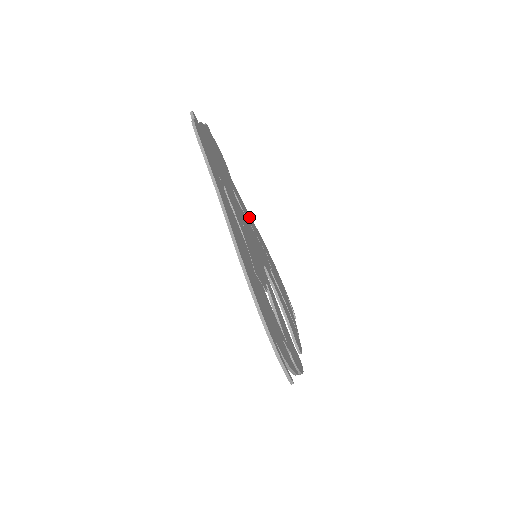
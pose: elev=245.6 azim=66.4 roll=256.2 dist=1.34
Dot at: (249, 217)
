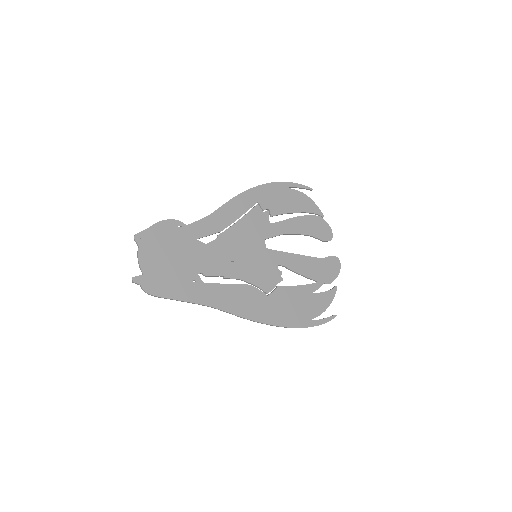
Dot at: (223, 214)
